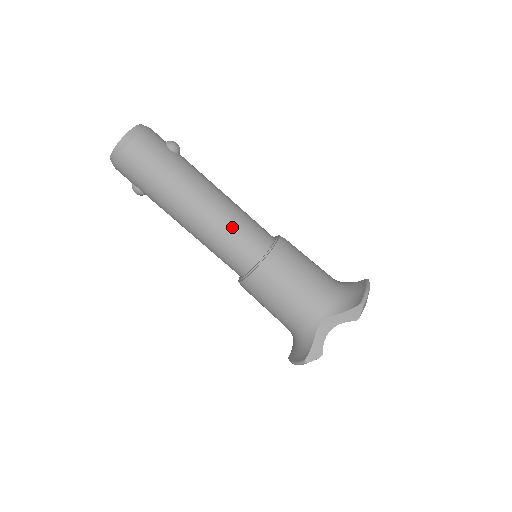
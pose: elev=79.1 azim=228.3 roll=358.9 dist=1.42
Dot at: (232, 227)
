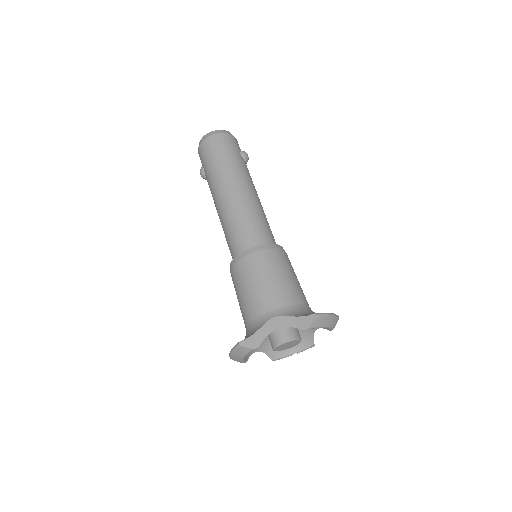
Dot at: (249, 215)
